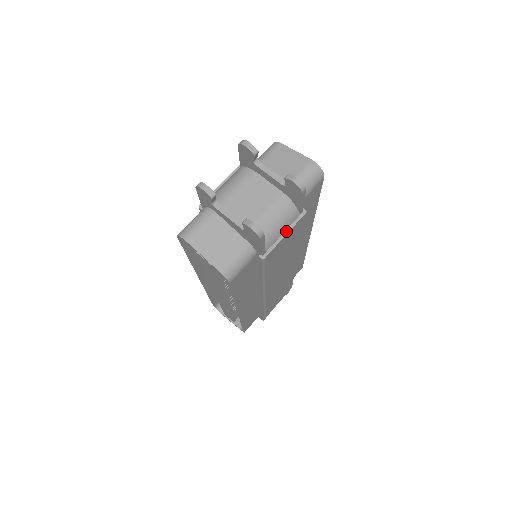
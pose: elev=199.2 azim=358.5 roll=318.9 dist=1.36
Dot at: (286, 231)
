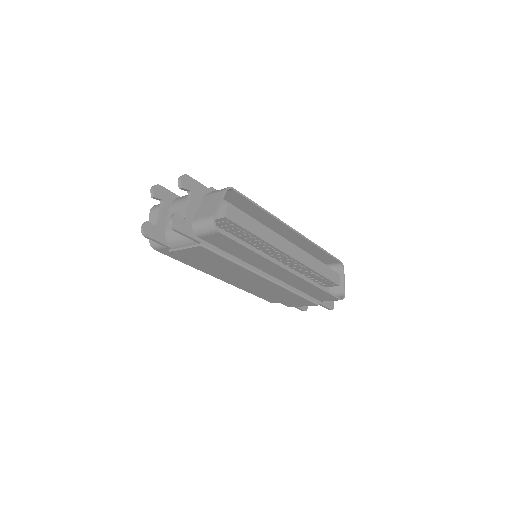
Dot at: (186, 247)
